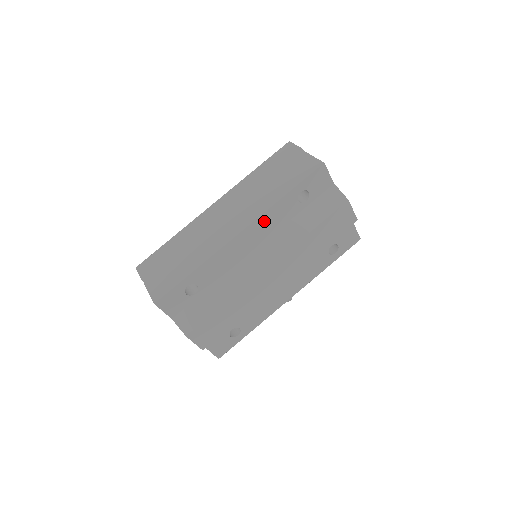
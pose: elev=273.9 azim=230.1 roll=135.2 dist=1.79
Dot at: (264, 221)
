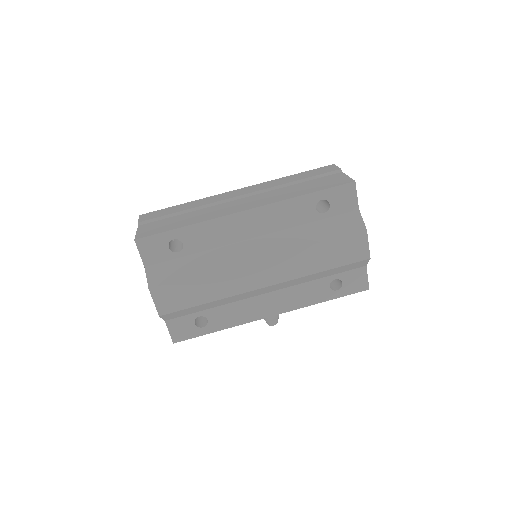
Dot at: (274, 211)
